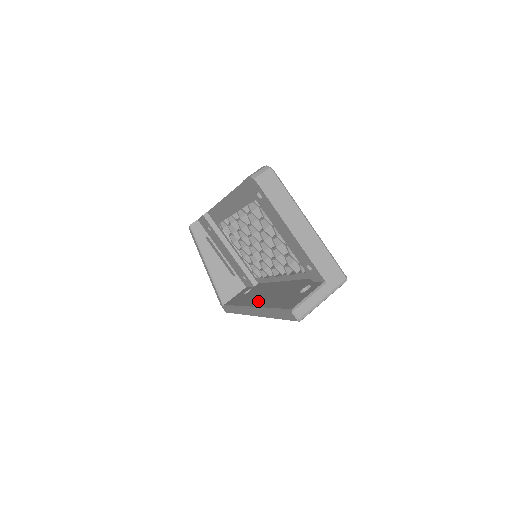
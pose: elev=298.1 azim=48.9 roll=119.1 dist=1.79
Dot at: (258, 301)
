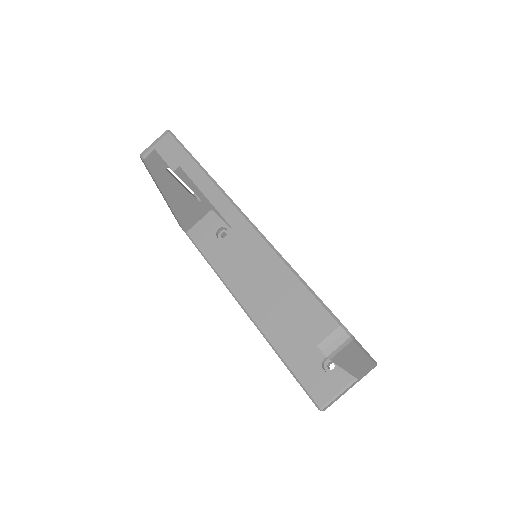
Dot at: (254, 307)
